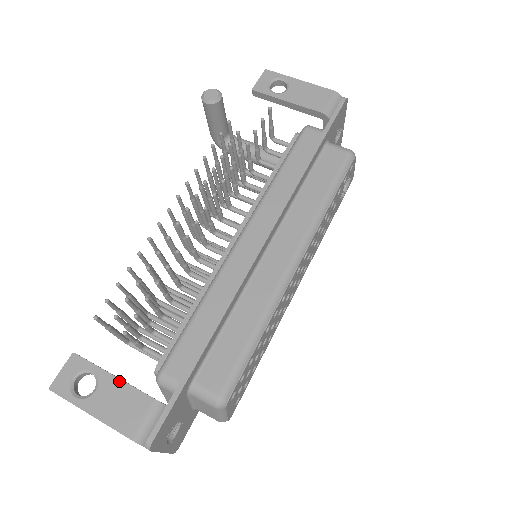
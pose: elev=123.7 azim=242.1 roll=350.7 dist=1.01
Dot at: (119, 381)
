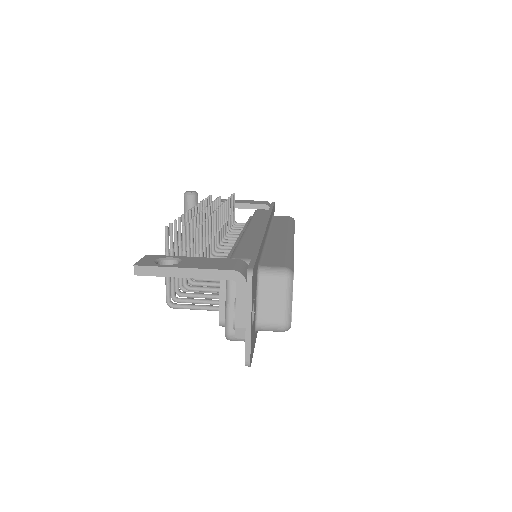
Dot at: (200, 257)
